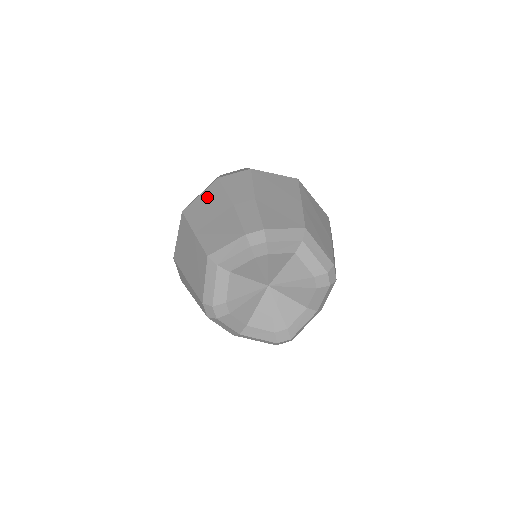
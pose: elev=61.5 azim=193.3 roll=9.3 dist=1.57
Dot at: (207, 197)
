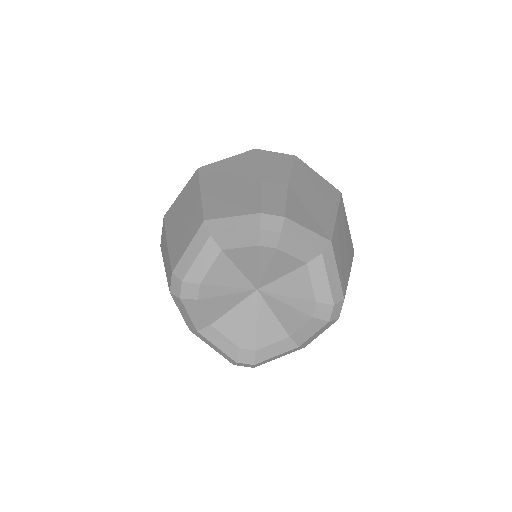
Dot at: (233, 163)
